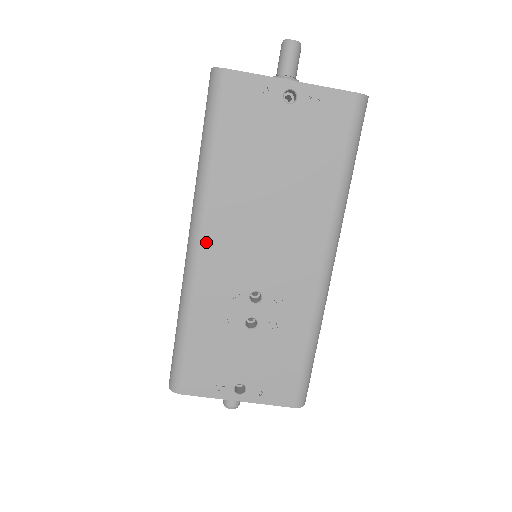
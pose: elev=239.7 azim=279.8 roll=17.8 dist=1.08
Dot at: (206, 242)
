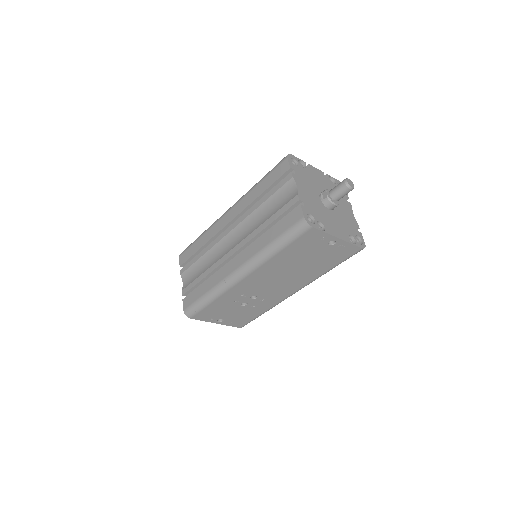
Dot at: (247, 278)
